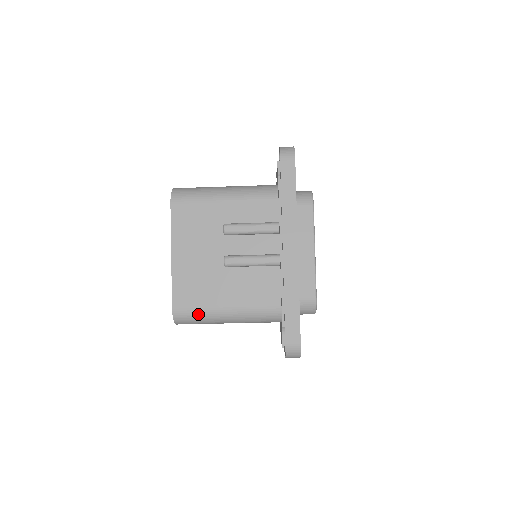
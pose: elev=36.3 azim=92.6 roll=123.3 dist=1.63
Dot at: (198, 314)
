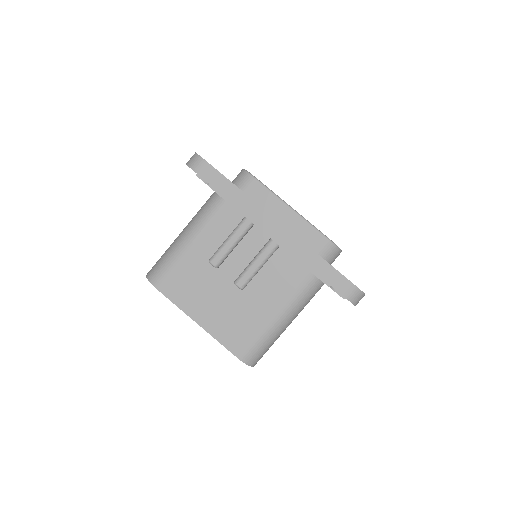
Dot at: (261, 343)
